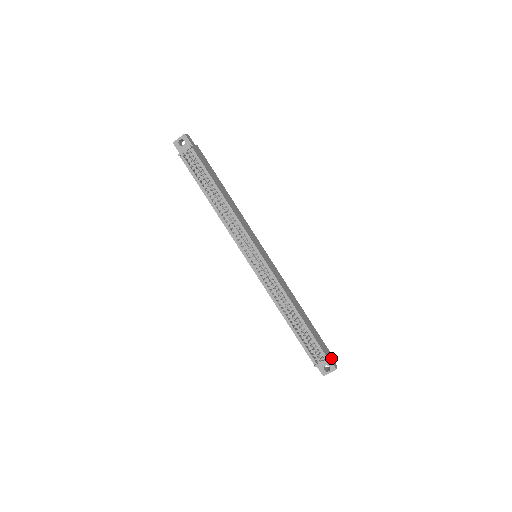
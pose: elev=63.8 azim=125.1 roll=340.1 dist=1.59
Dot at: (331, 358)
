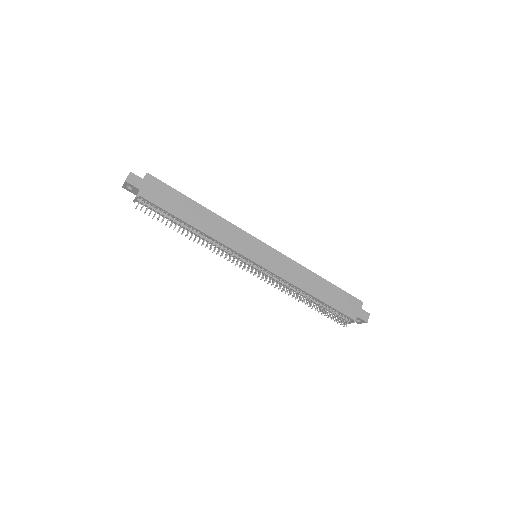
Dot at: (362, 312)
